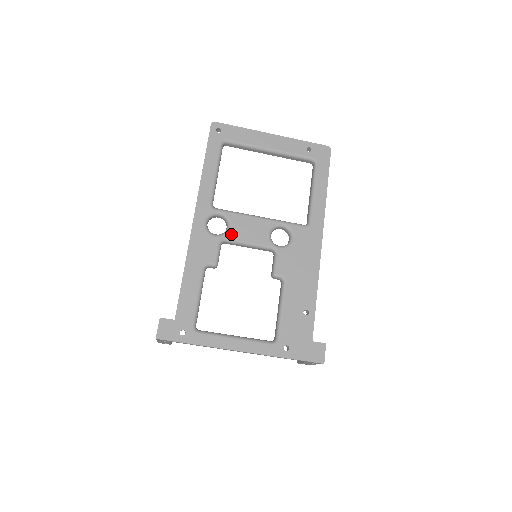
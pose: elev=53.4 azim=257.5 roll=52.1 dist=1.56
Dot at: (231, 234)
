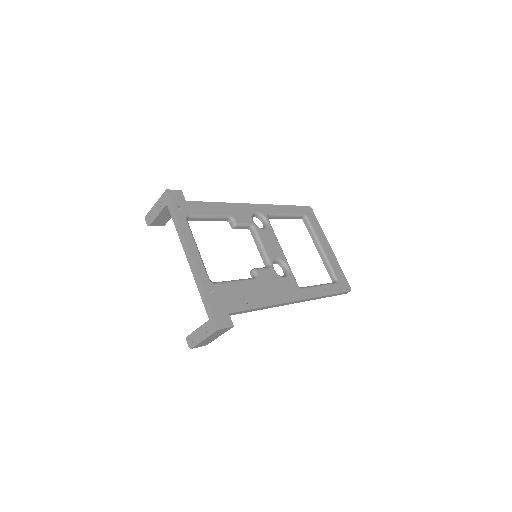
Dot at: (260, 231)
